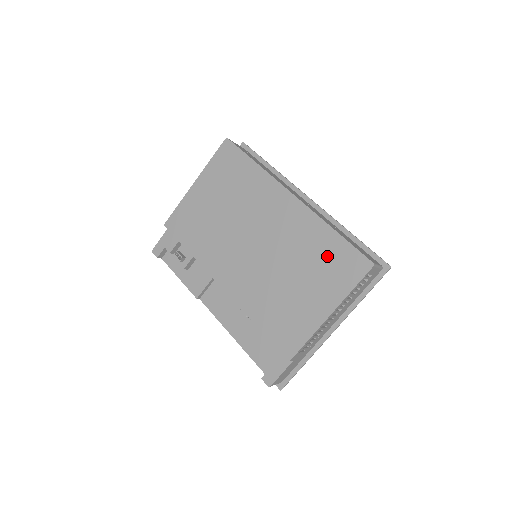
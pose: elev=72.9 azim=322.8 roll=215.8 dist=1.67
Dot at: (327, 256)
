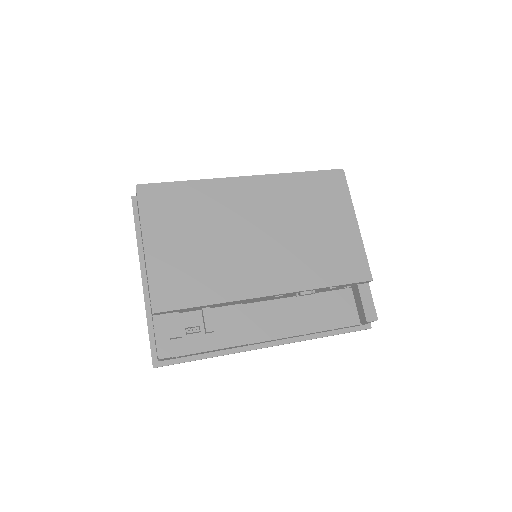
Dot at: (314, 191)
